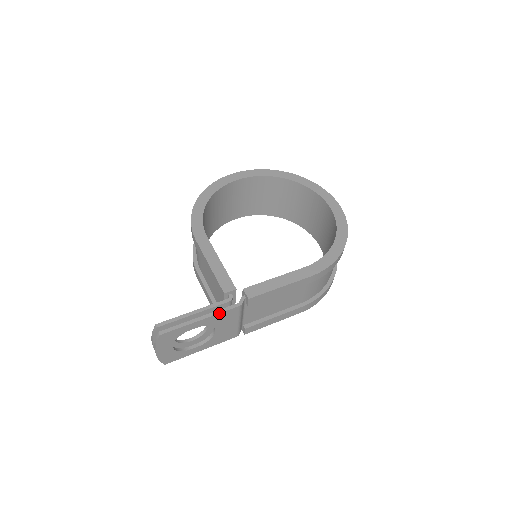
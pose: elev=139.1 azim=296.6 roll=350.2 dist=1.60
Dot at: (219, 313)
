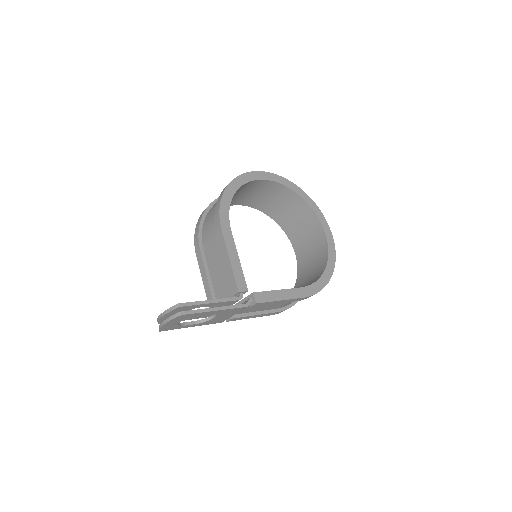
Dot at: (231, 308)
